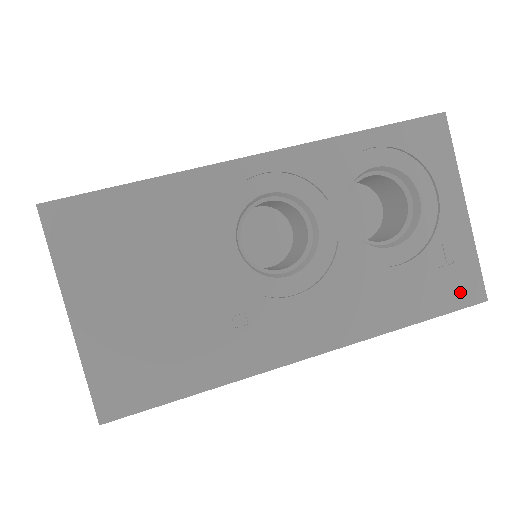
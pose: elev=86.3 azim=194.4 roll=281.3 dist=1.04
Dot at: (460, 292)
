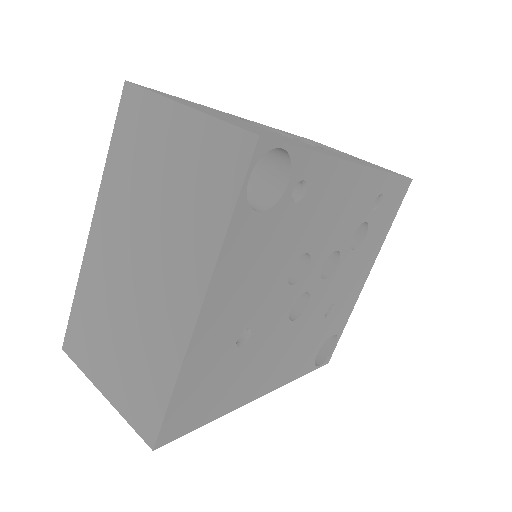
Dot at: (396, 173)
